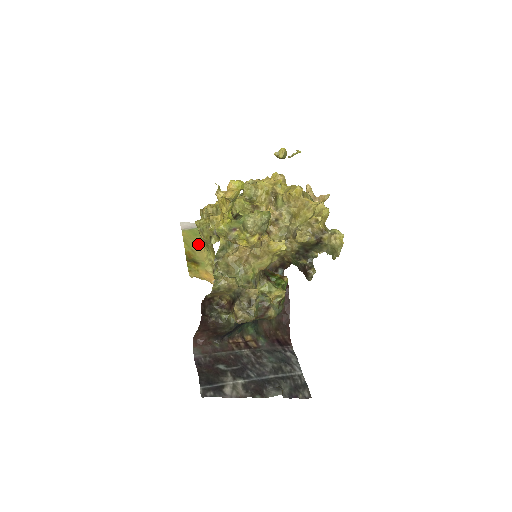
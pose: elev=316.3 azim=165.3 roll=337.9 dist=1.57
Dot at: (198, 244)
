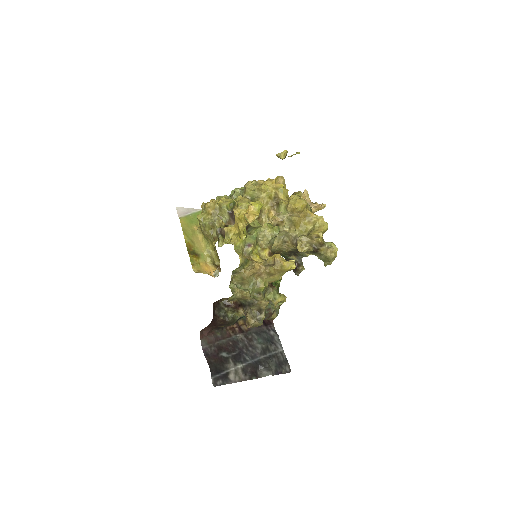
Dot at: (195, 233)
